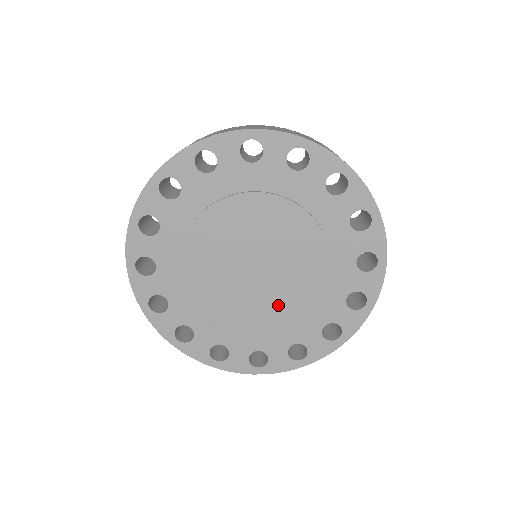
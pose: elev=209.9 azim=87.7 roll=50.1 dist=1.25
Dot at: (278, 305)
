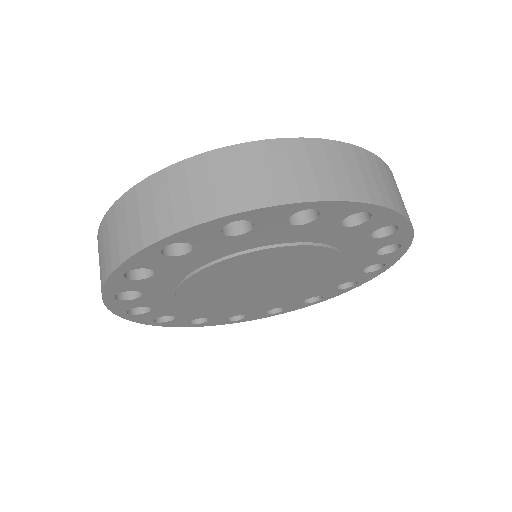
Dot at: (253, 302)
